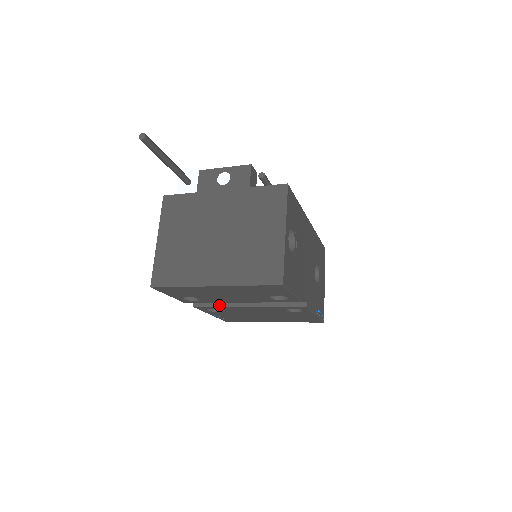
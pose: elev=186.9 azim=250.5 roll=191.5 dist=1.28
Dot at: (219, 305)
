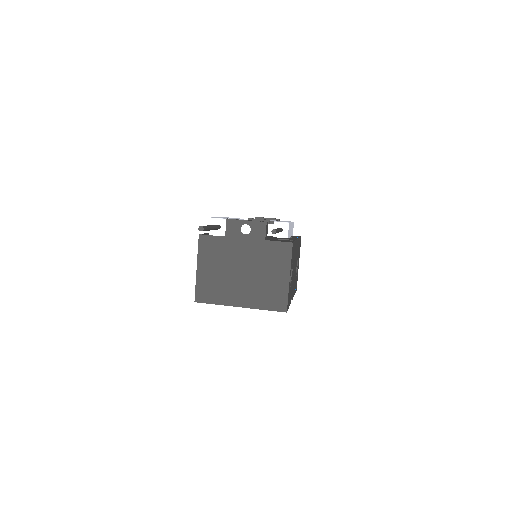
Dot at: occluded
